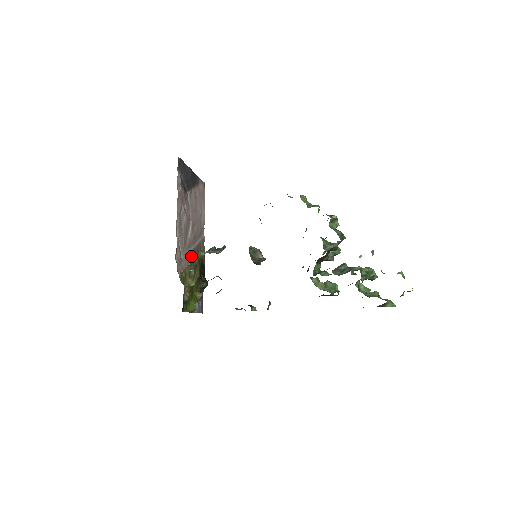
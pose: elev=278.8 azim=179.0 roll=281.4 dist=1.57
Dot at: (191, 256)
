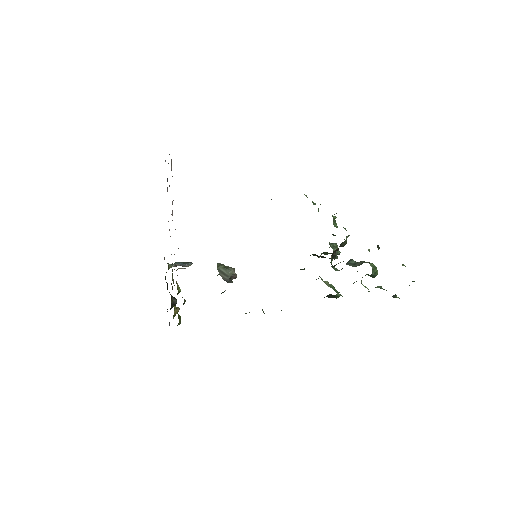
Dot at: occluded
